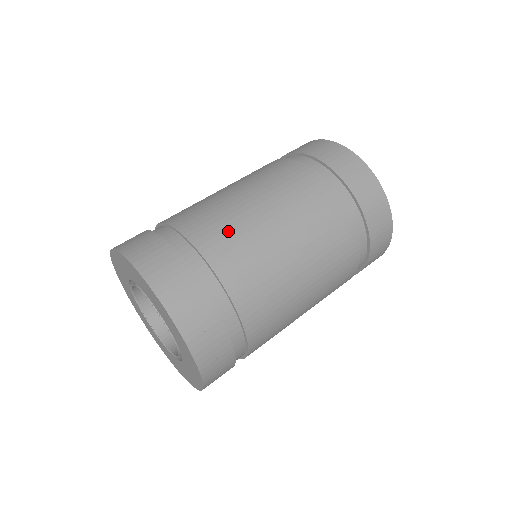
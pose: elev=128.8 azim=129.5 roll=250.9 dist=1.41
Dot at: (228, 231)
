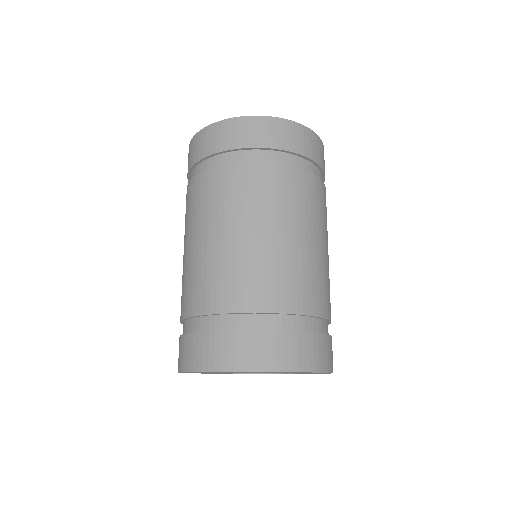
Dot at: (202, 281)
